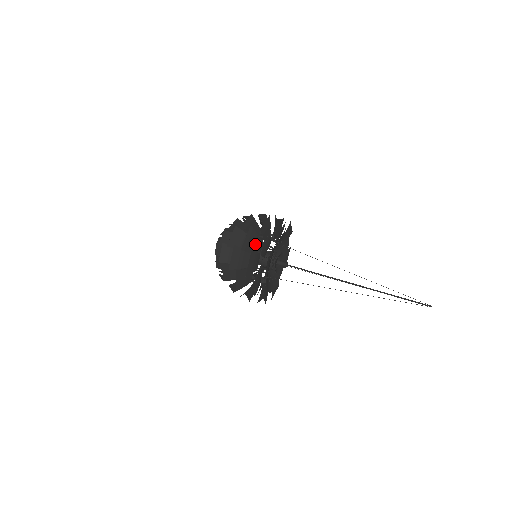
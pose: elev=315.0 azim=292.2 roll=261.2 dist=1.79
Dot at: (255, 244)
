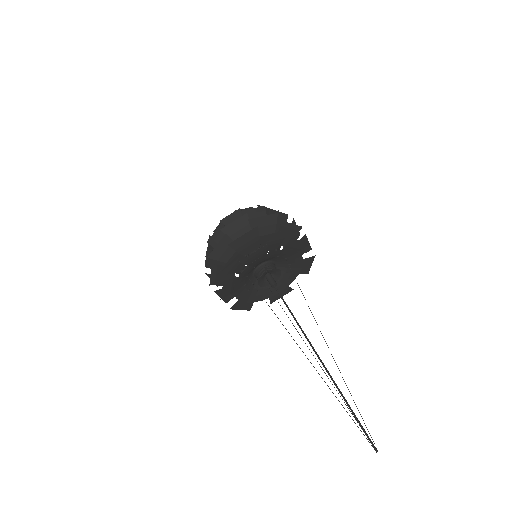
Dot at: (265, 233)
